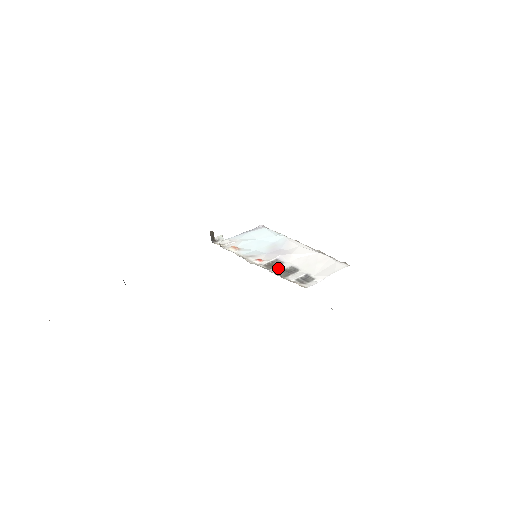
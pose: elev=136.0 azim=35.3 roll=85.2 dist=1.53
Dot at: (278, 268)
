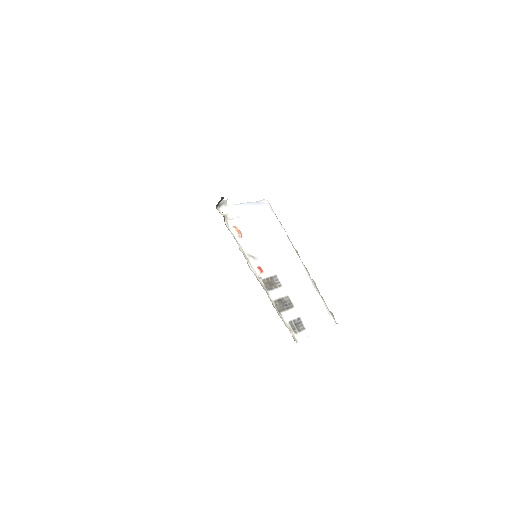
Dot at: (276, 293)
